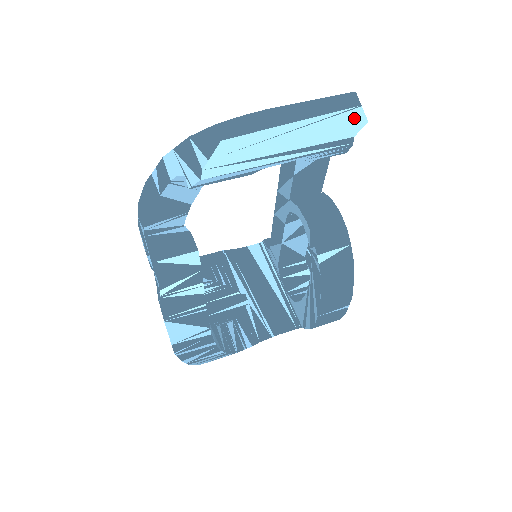
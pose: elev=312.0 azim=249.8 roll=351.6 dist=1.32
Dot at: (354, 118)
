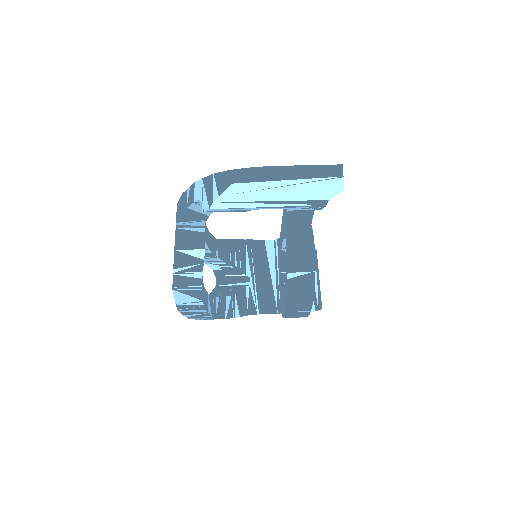
Dot at: (334, 185)
